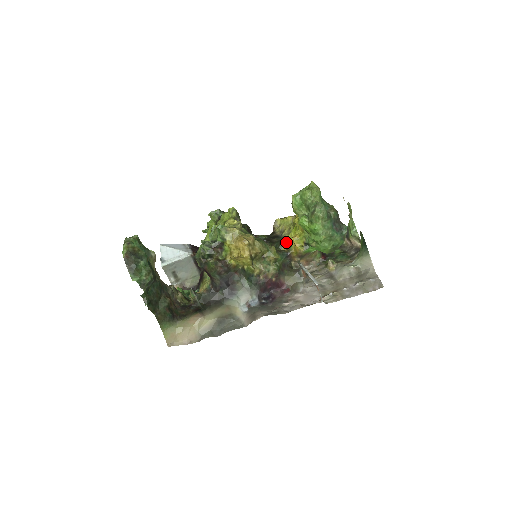
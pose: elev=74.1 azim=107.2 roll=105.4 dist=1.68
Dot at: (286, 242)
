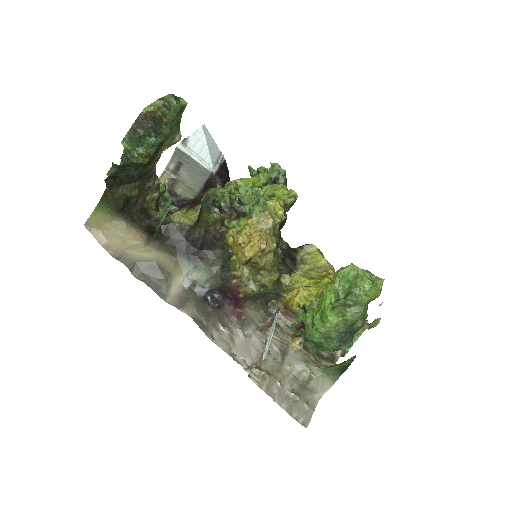
Dot at: (293, 279)
